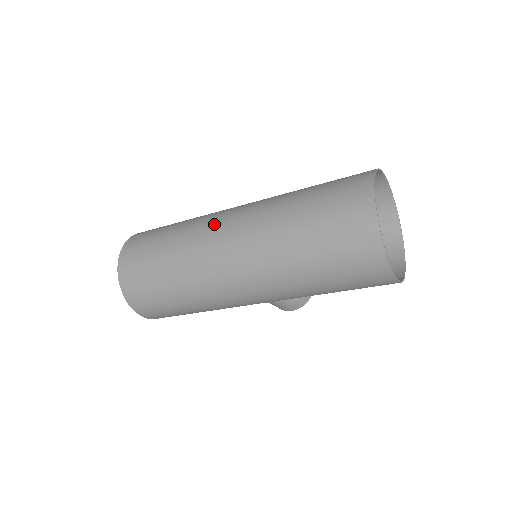
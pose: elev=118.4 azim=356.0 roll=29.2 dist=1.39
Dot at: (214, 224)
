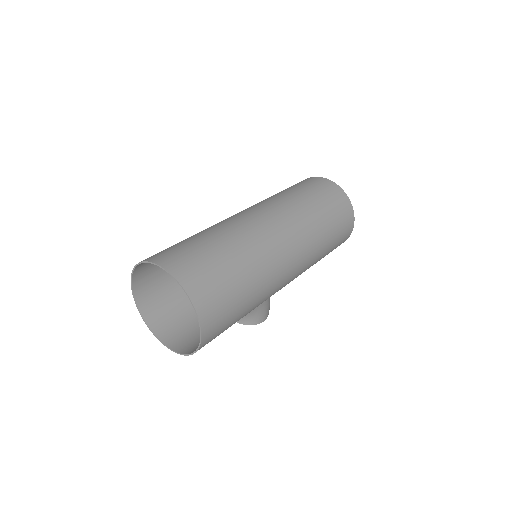
Dot at: (245, 217)
